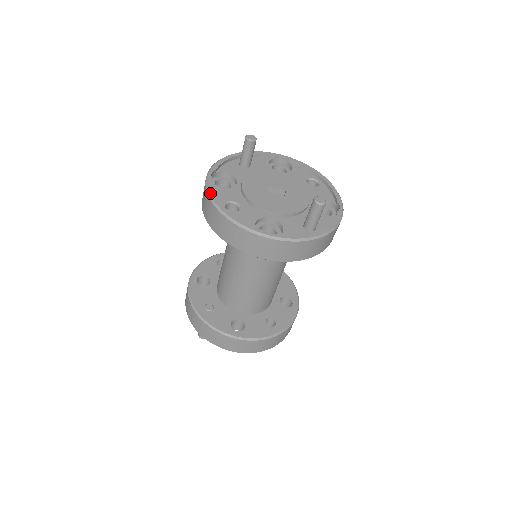
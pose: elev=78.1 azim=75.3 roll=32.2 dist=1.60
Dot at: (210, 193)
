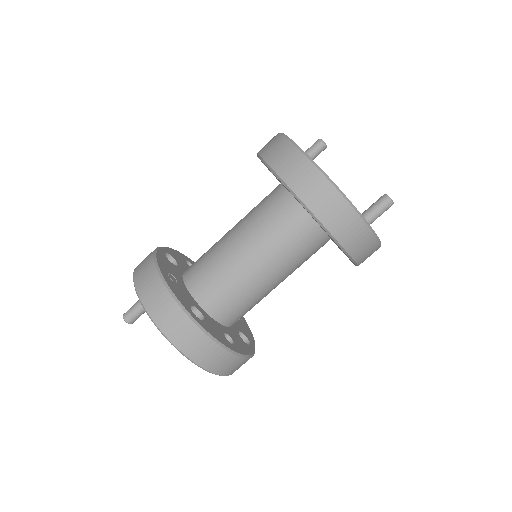
Dot at: occluded
